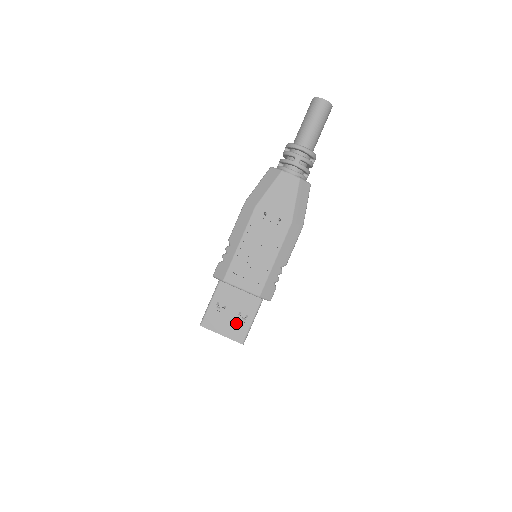
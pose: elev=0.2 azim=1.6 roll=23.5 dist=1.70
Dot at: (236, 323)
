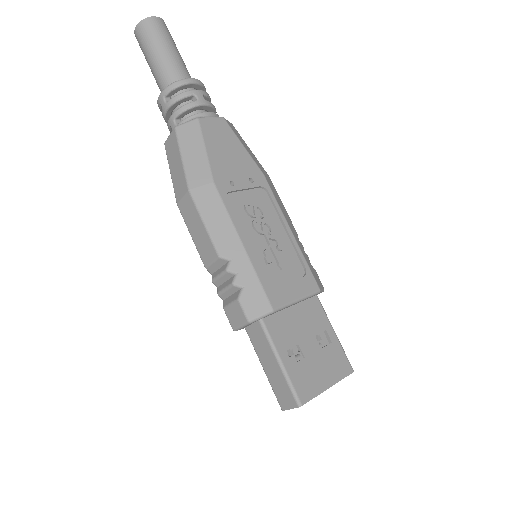
Dot at: (326, 354)
